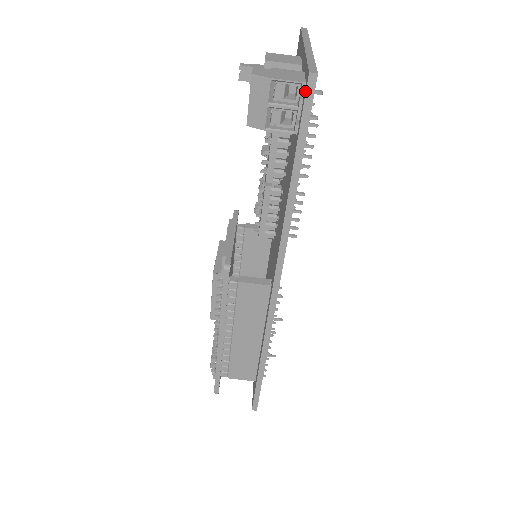
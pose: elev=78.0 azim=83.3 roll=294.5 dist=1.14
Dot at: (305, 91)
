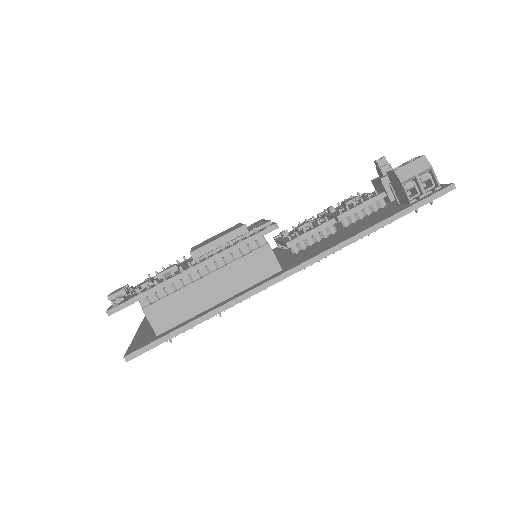
Dot at: (442, 189)
